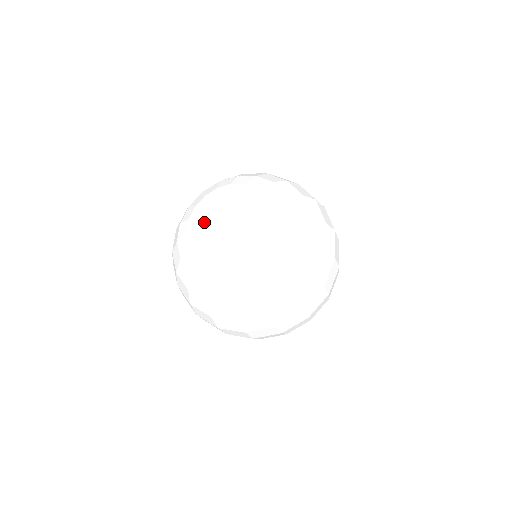
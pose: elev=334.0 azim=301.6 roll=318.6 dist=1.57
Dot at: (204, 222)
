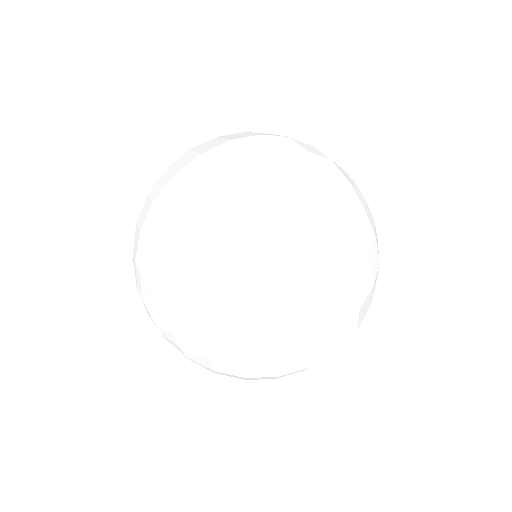
Dot at: occluded
